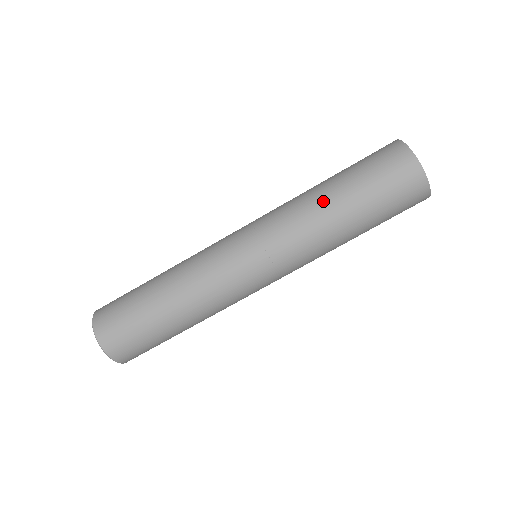
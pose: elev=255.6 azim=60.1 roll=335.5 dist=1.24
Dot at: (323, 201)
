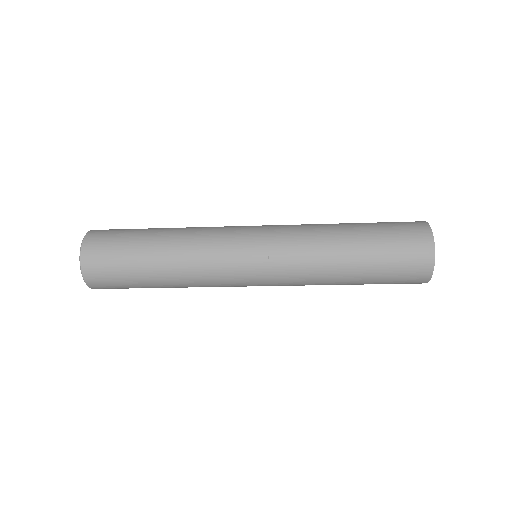
Dot at: (339, 258)
